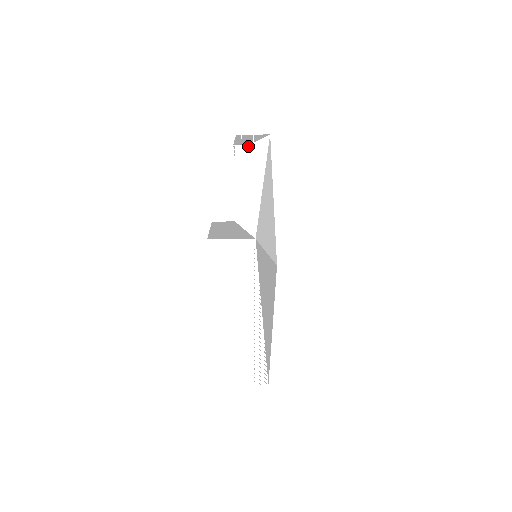
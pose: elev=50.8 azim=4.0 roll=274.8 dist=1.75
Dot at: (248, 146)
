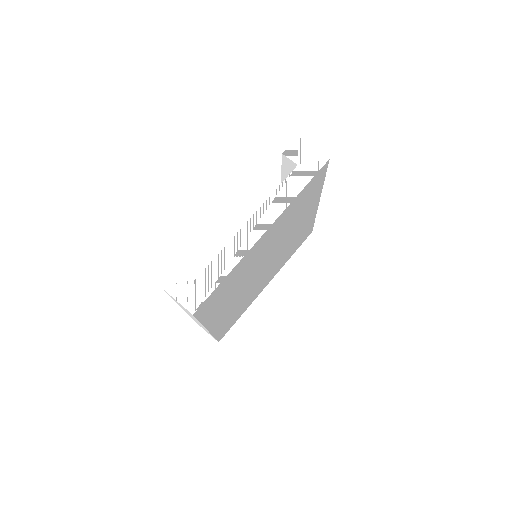
Dot at: (295, 164)
